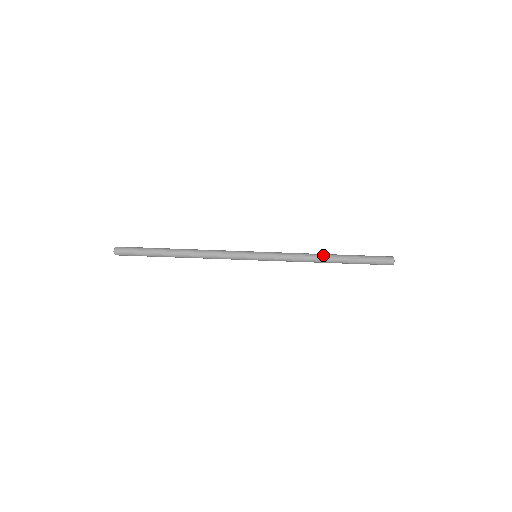
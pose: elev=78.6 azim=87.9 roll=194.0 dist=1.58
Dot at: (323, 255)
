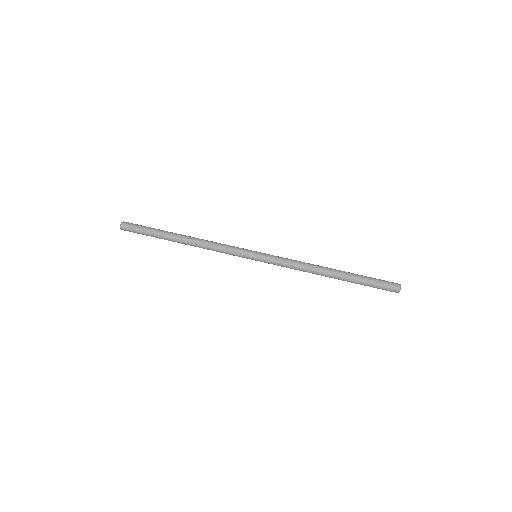
Dot at: (325, 267)
